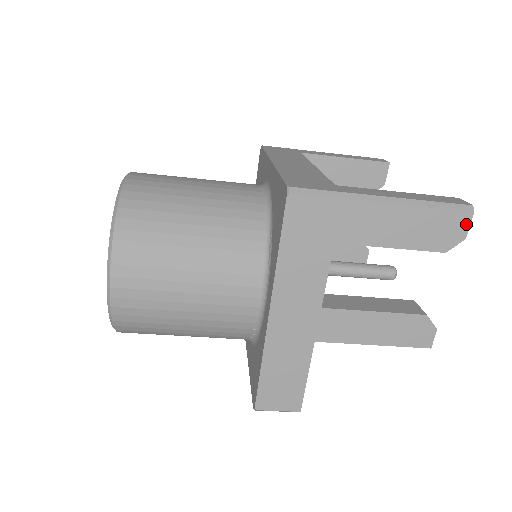
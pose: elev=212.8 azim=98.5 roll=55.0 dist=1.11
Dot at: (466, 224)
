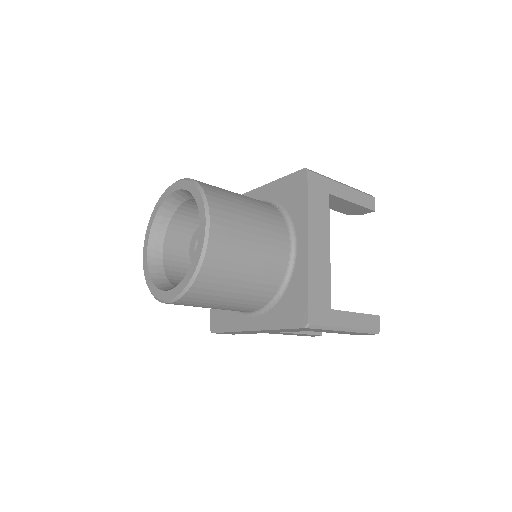
Dot at: (370, 334)
